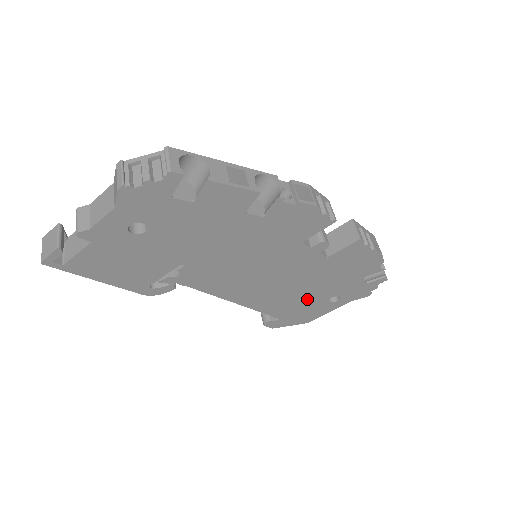
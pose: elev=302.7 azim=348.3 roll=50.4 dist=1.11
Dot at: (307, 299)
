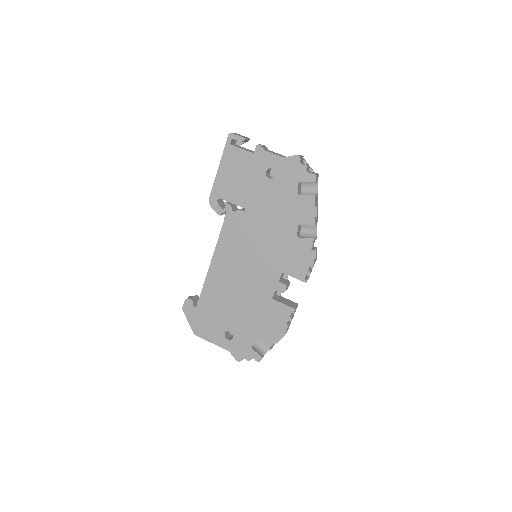
Dot at: (225, 314)
